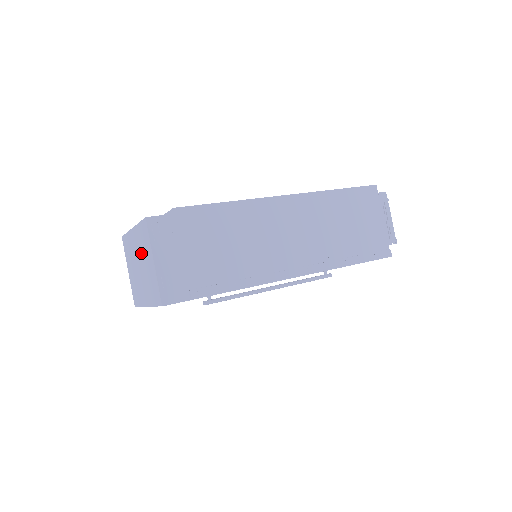
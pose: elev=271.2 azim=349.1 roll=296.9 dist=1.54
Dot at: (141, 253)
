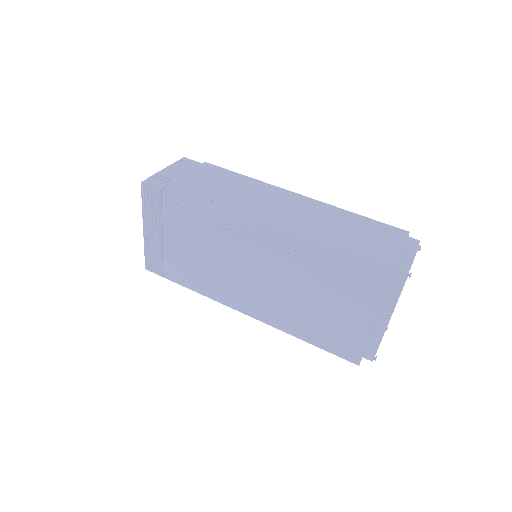
Dot at: occluded
